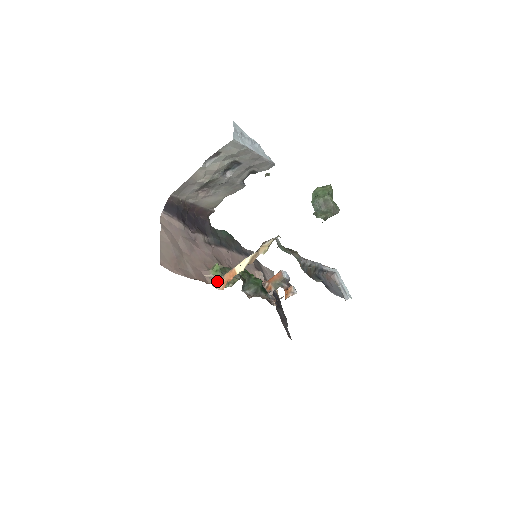
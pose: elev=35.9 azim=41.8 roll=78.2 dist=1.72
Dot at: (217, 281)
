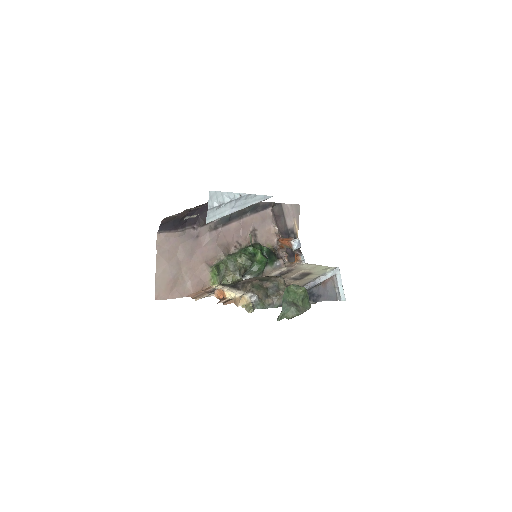
Dot at: (211, 293)
